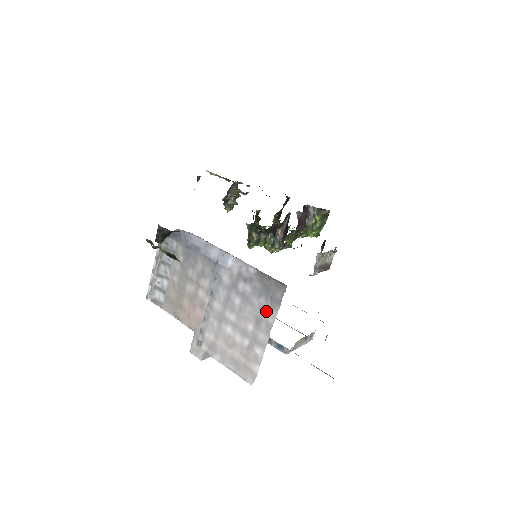
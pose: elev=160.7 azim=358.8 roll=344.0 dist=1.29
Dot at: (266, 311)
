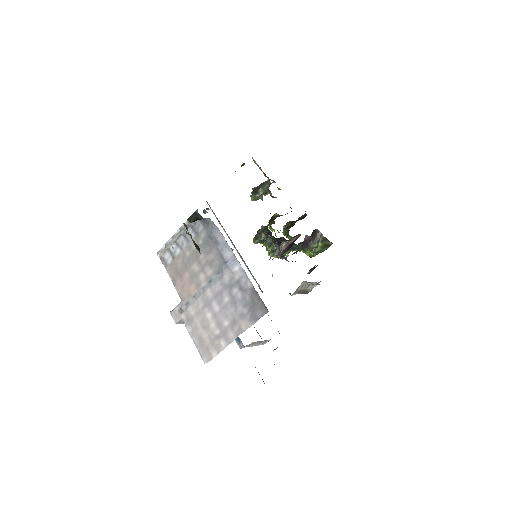
Dot at: (244, 319)
